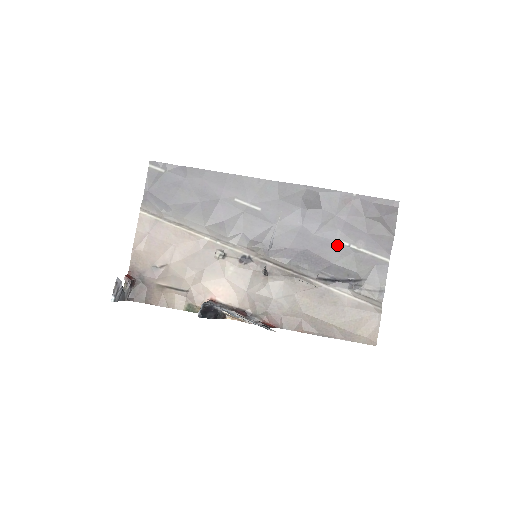
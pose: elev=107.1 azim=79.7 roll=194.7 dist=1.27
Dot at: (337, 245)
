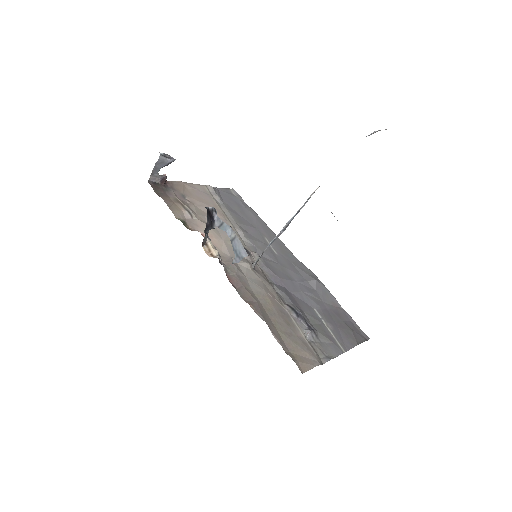
Dot at: (313, 310)
